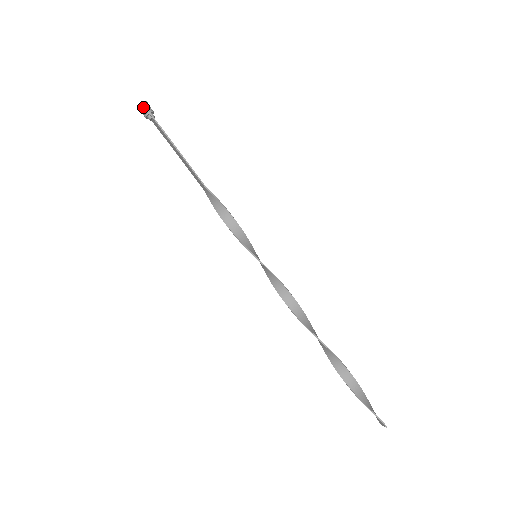
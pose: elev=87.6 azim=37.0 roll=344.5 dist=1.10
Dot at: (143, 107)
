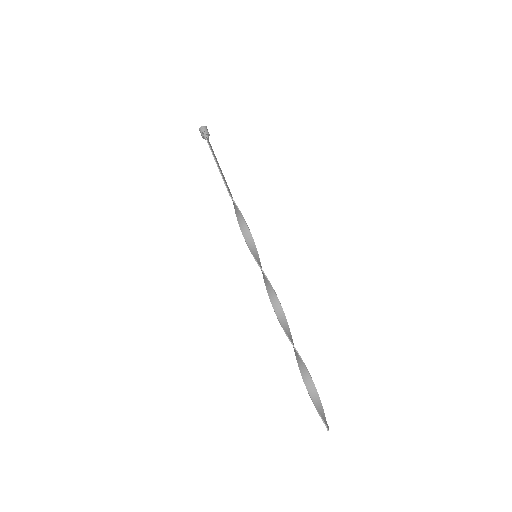
Dot at: (201, 130)
